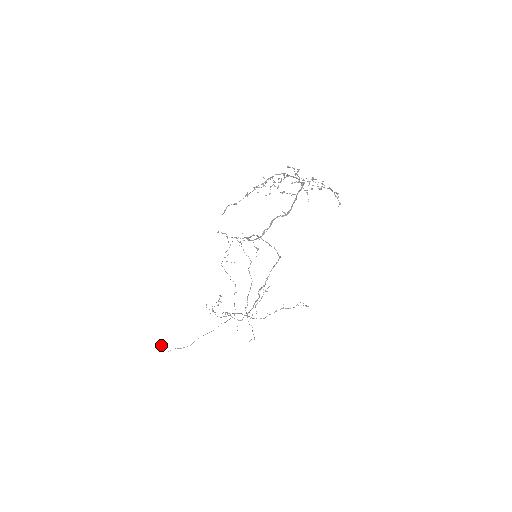
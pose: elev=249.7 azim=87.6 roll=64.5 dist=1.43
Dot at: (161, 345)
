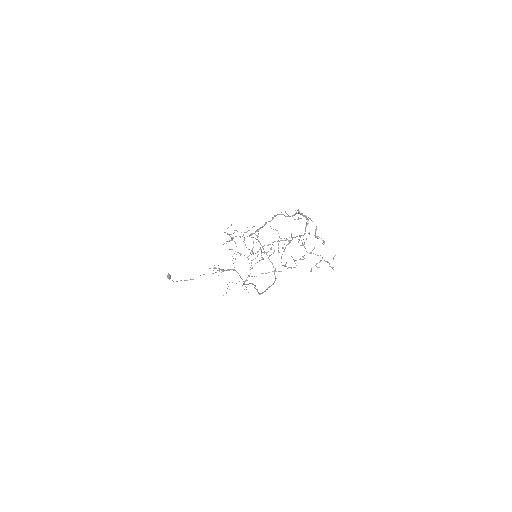
Dot at: (170, 277)
